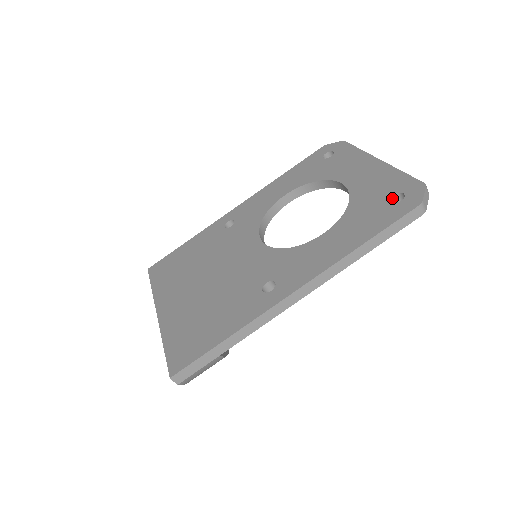
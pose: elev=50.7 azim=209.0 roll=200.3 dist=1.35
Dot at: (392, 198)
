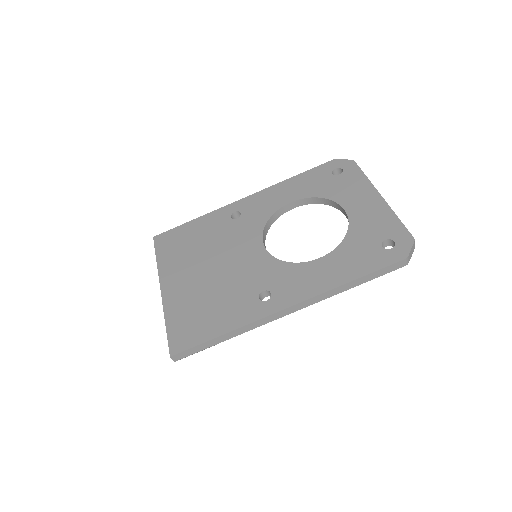
Dot at: (384, 242)
